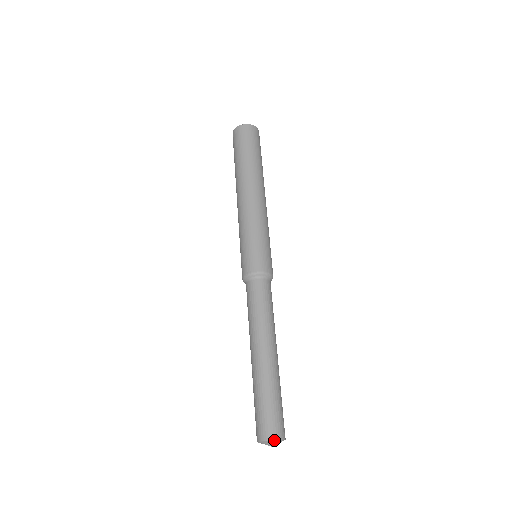
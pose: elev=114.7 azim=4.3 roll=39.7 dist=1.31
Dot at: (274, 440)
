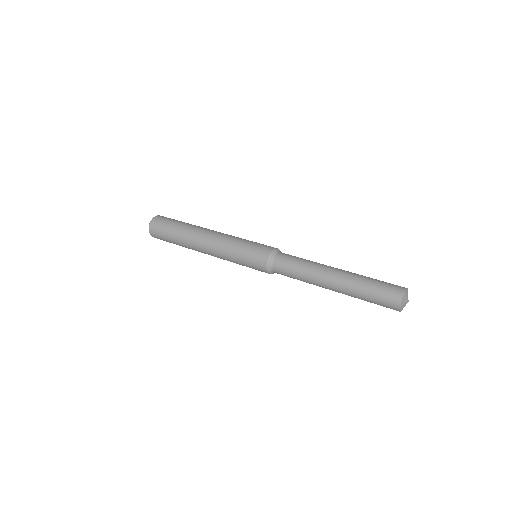
Dot at: (402, 298)
